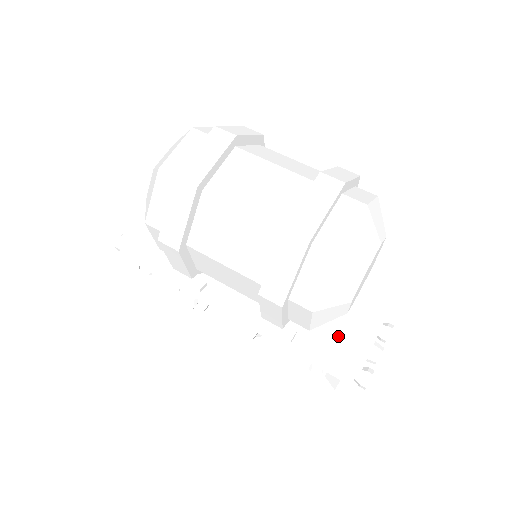
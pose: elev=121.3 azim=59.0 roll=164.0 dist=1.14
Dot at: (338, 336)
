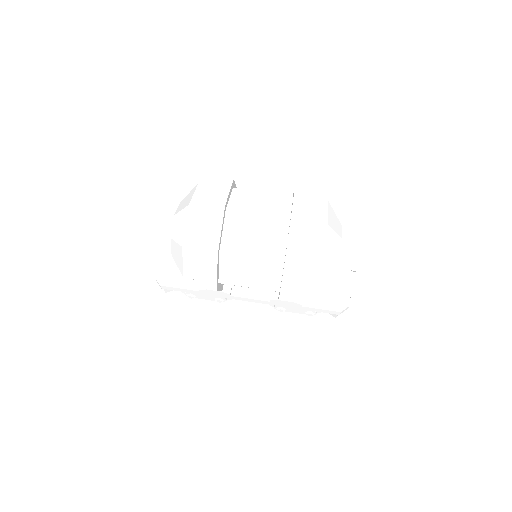
Dot at: (328, 287)
